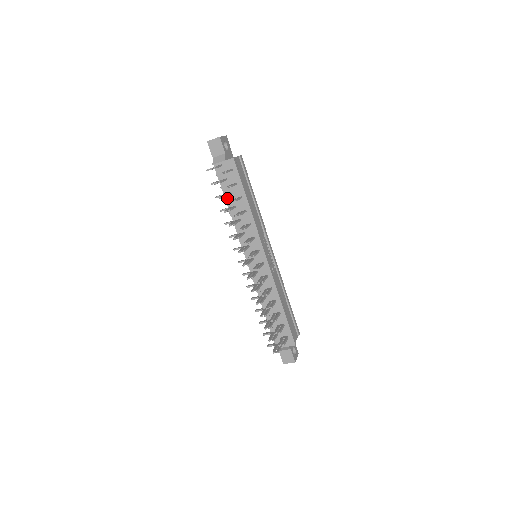
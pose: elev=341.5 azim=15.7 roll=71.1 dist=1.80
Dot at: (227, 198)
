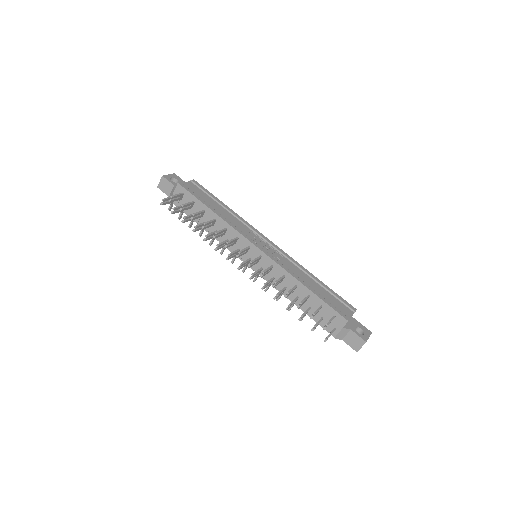
Dot at: (196, 220)
